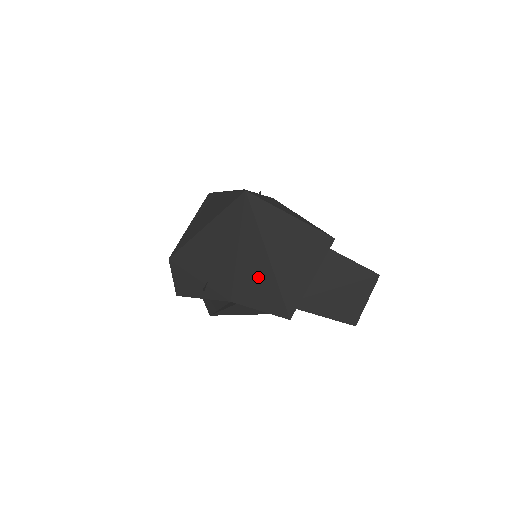
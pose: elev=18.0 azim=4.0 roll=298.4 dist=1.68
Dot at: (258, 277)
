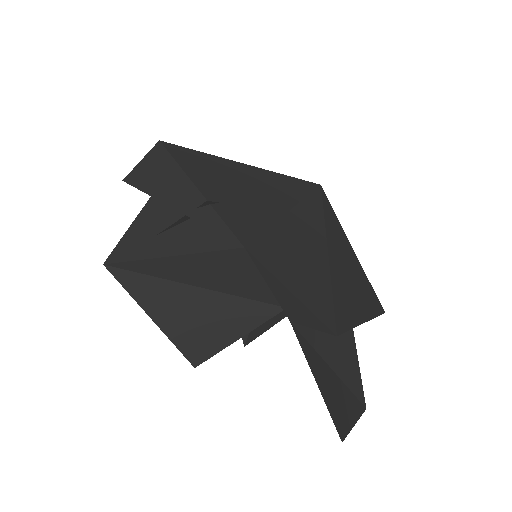
Dot at: (304, 257)
